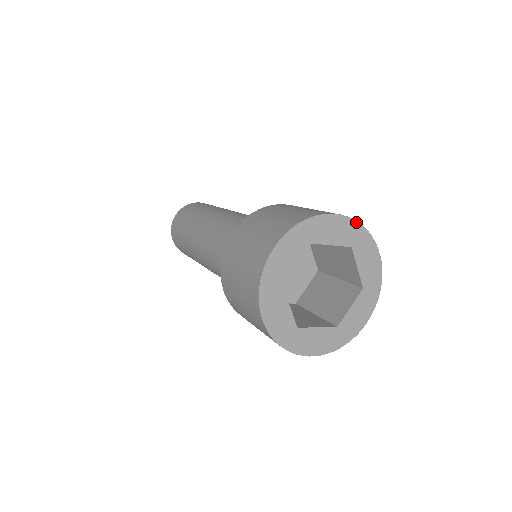
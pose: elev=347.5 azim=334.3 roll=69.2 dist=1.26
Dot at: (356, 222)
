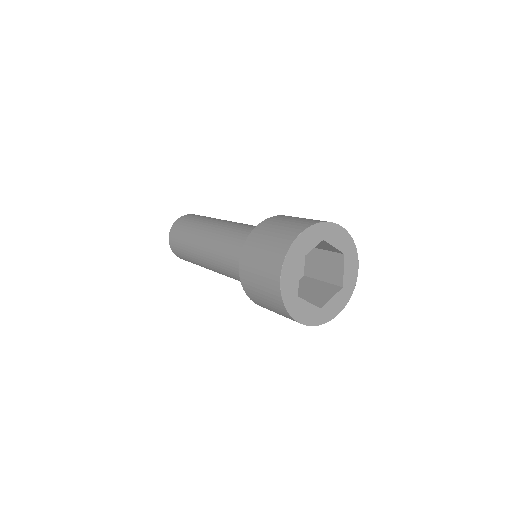
Dot at: (351, 238)
